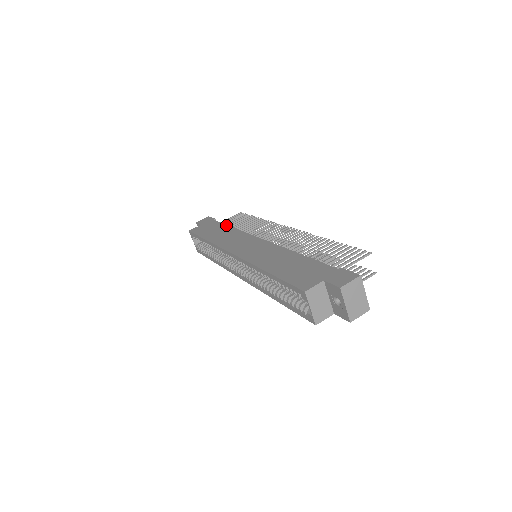
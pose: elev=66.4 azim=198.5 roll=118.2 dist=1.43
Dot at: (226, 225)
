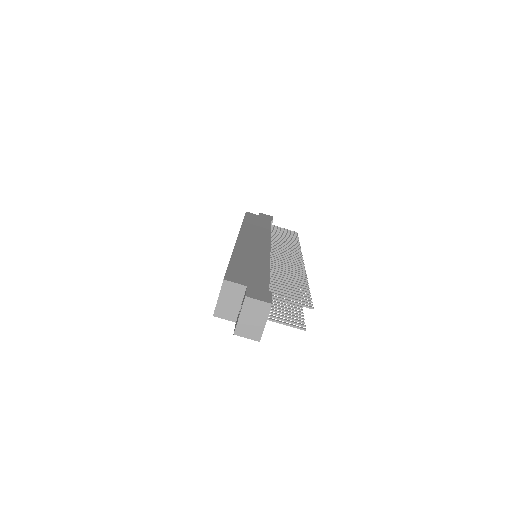
Dot at: (270, 226)
